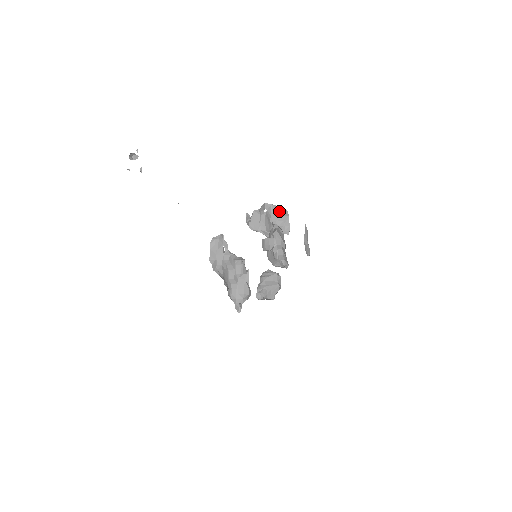
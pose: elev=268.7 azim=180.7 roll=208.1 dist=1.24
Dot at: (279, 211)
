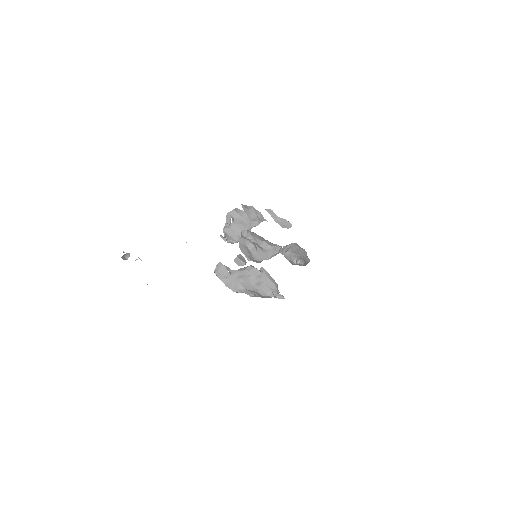
Dot at: (243, 209)
